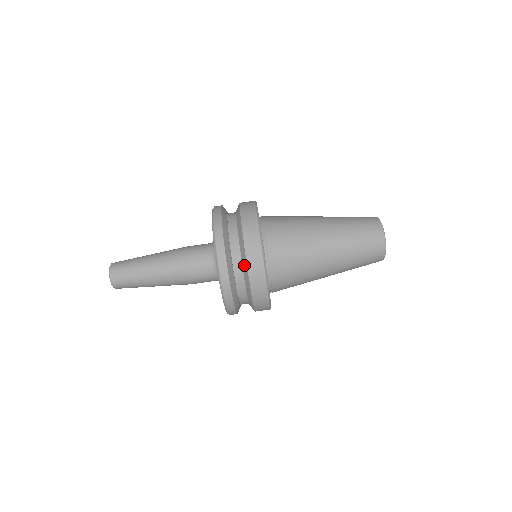
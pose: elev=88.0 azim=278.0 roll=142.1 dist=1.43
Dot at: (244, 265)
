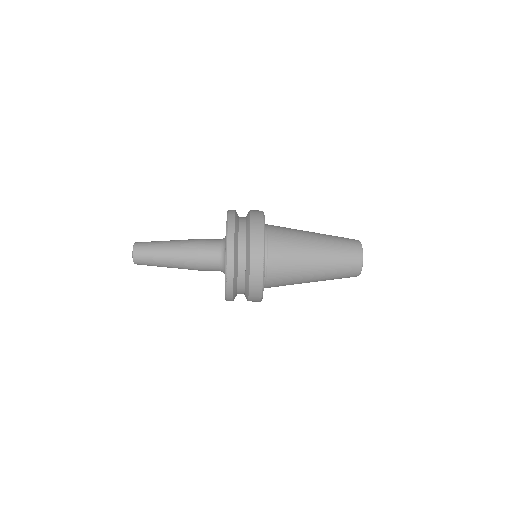
Dot at: occluded
